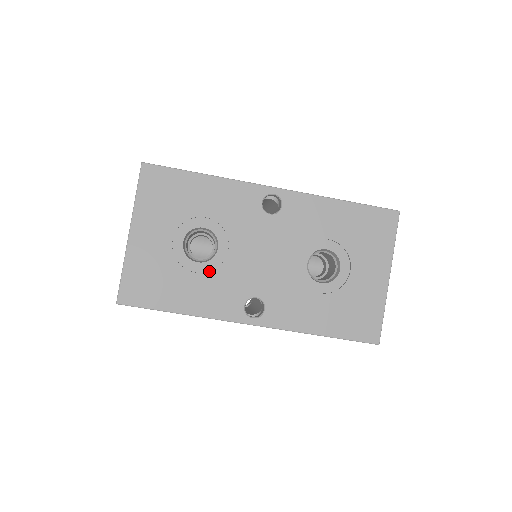
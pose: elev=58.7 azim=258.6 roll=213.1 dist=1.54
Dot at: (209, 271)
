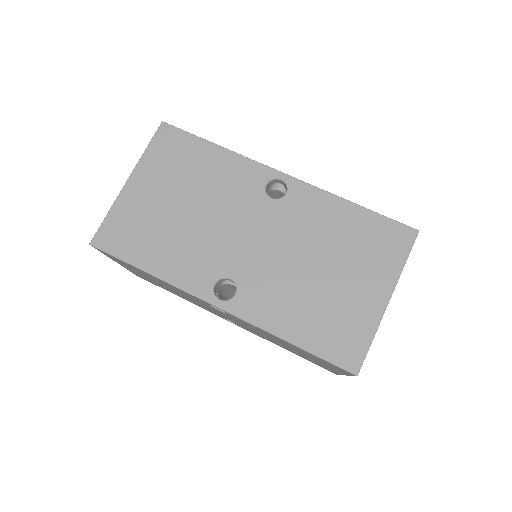
Dot at: occluded
